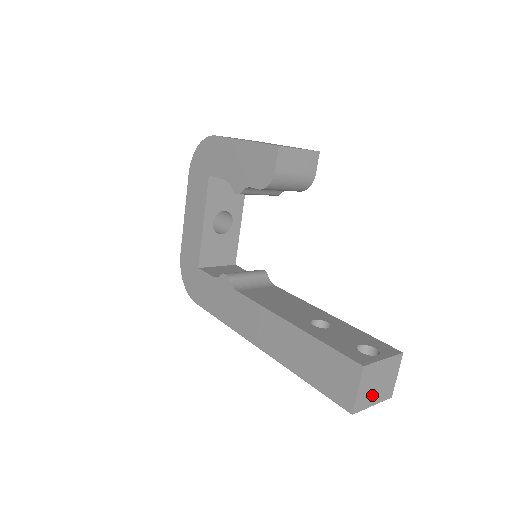
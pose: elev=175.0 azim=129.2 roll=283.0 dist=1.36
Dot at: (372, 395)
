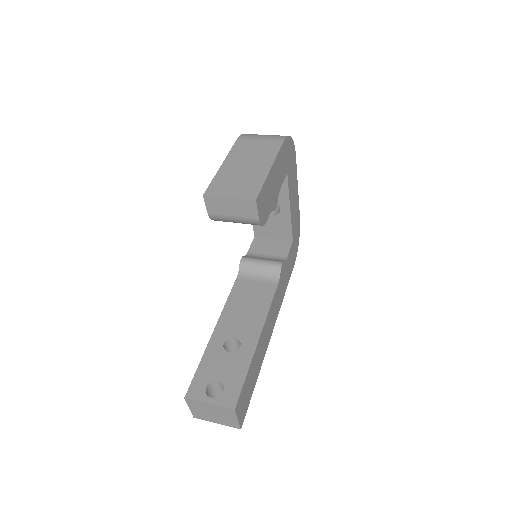
Dot at: (211, 417)
